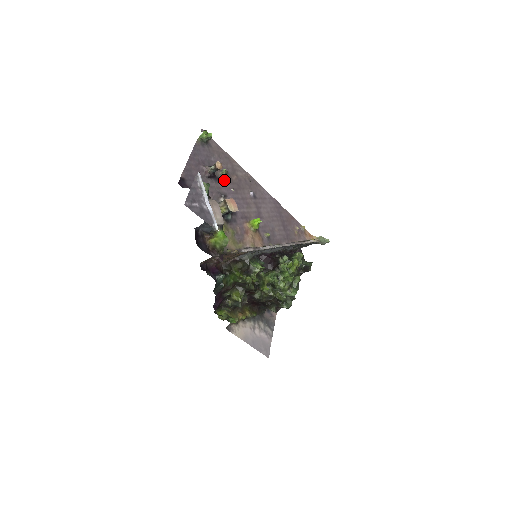
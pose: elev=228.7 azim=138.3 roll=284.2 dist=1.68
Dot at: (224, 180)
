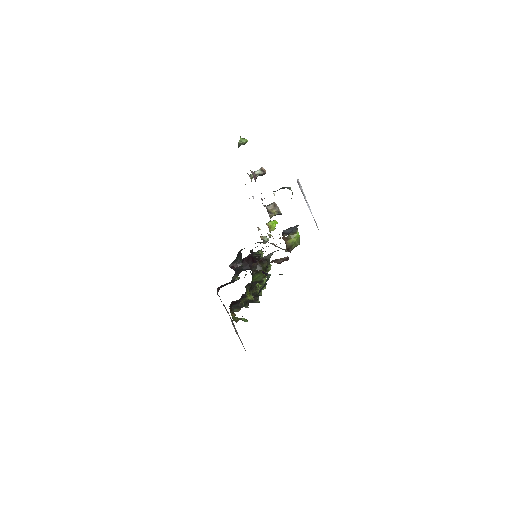
Dot at: occluded
